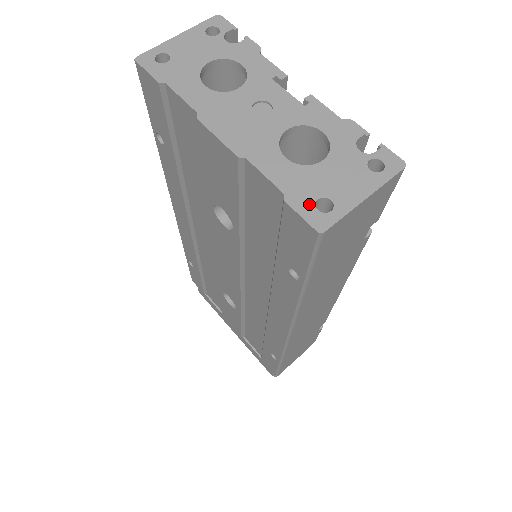
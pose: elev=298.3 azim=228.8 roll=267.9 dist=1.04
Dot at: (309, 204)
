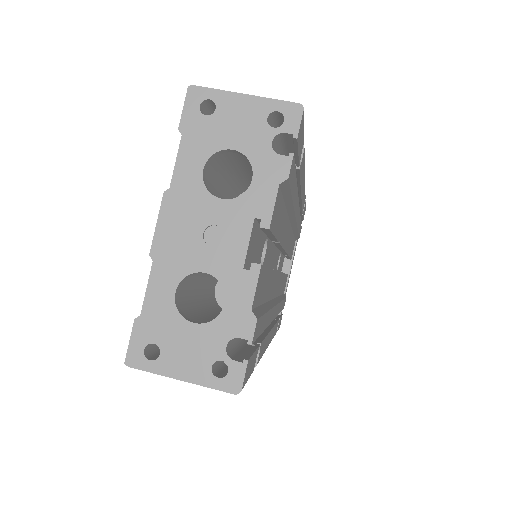
Dot at: (144, 340)
